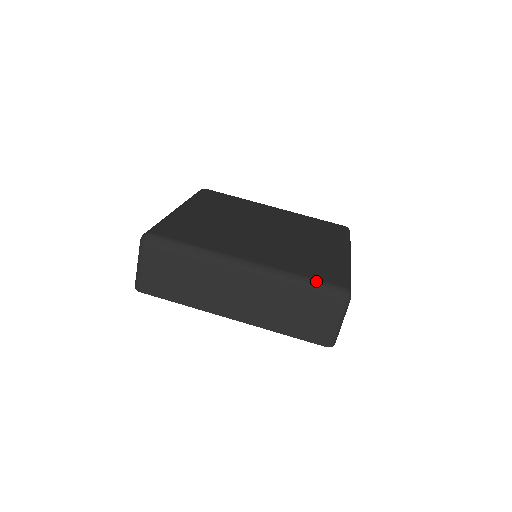
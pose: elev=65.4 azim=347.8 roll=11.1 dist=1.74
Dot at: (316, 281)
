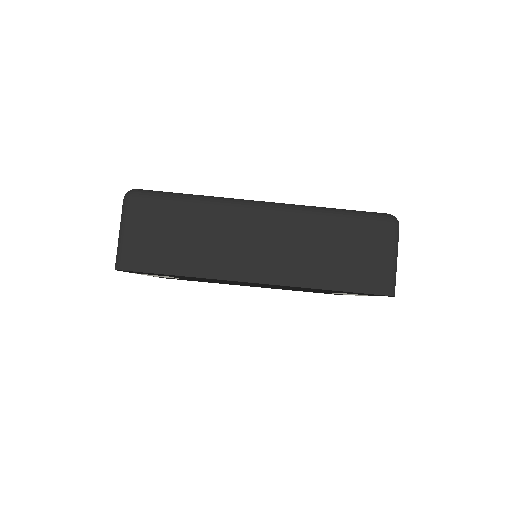
Dot at: (354, 210)
